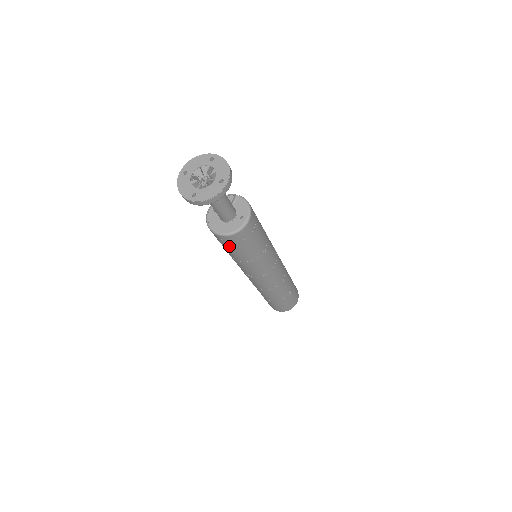
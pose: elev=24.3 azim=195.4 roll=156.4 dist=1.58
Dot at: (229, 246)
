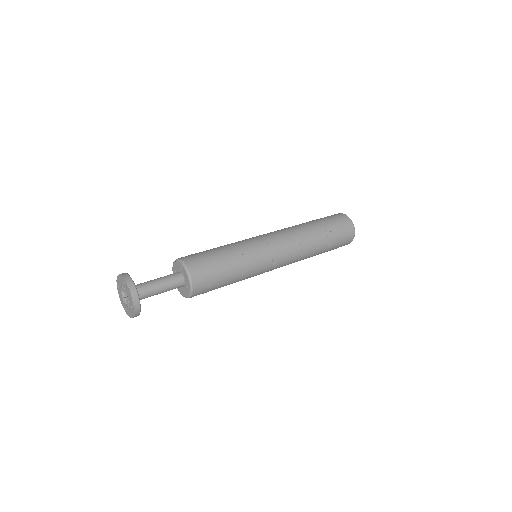
Dot at: occluded
